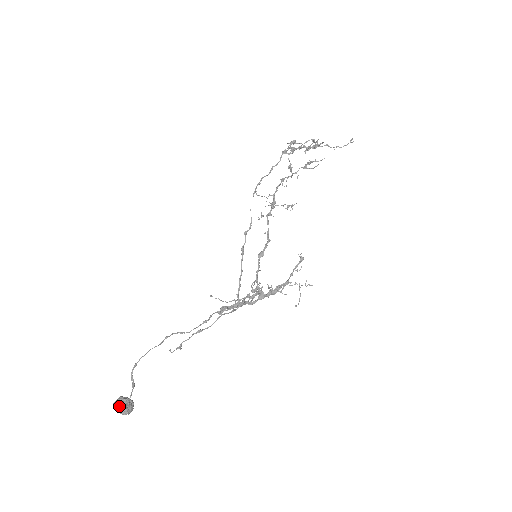
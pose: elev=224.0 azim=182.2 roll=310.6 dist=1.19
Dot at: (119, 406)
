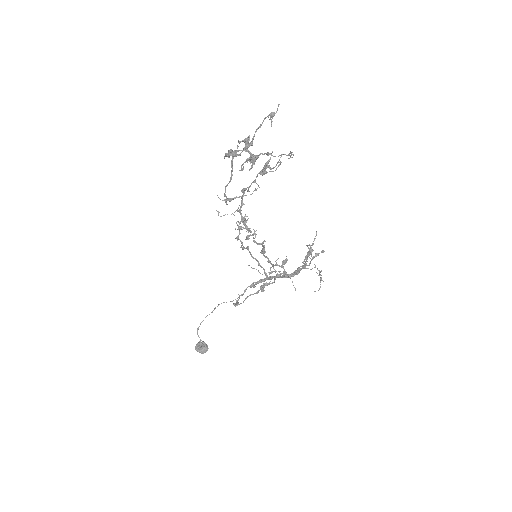
Dot at: (197, 350)
